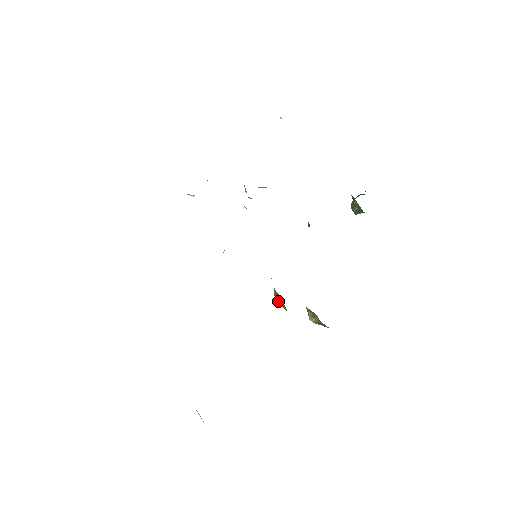
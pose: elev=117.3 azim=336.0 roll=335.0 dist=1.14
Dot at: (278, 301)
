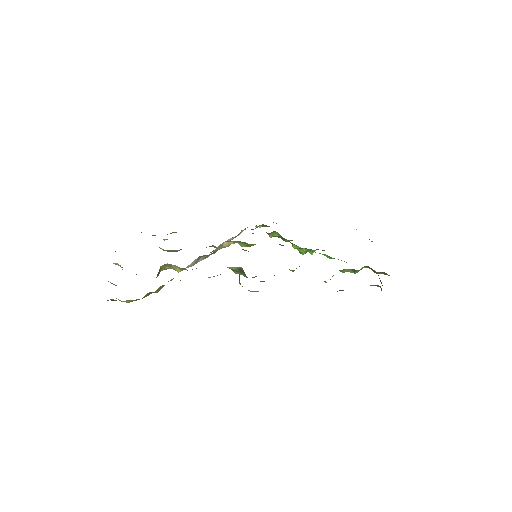
Dot at: occluded
